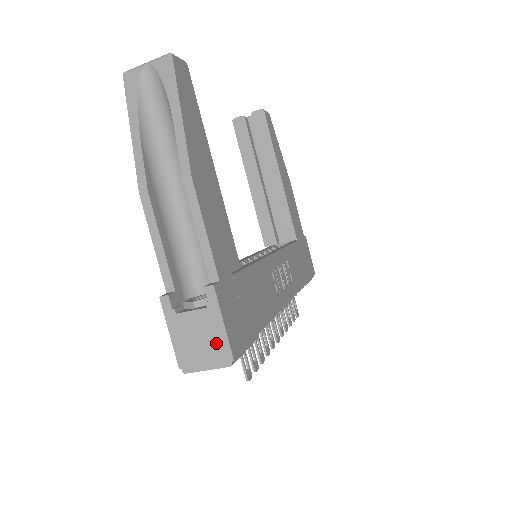
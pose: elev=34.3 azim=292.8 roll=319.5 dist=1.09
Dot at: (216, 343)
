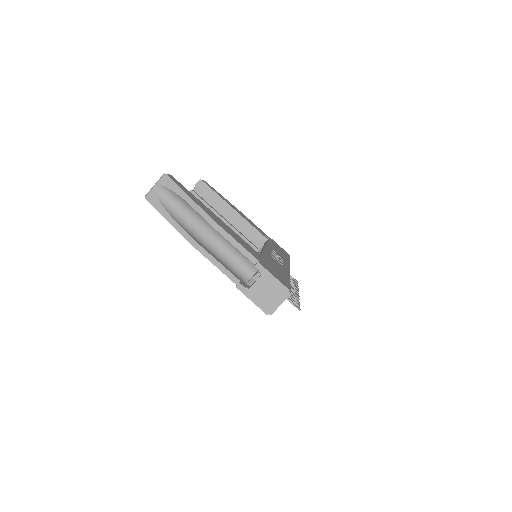
Dot at: (276, 289)
